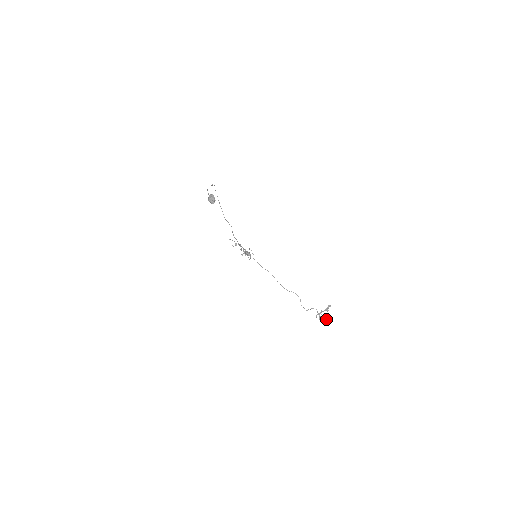
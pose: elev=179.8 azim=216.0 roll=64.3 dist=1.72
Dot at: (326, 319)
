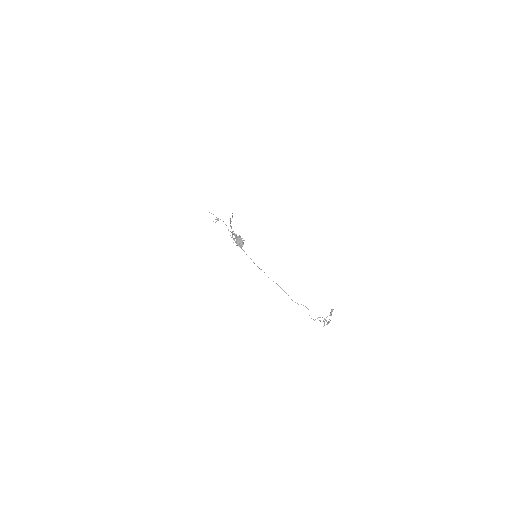
Dot at: (329, 322)
